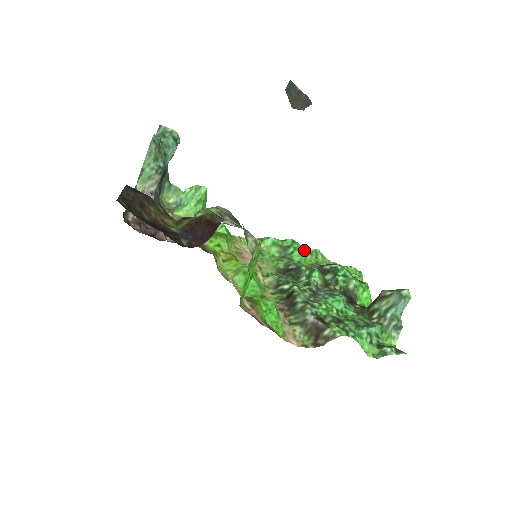
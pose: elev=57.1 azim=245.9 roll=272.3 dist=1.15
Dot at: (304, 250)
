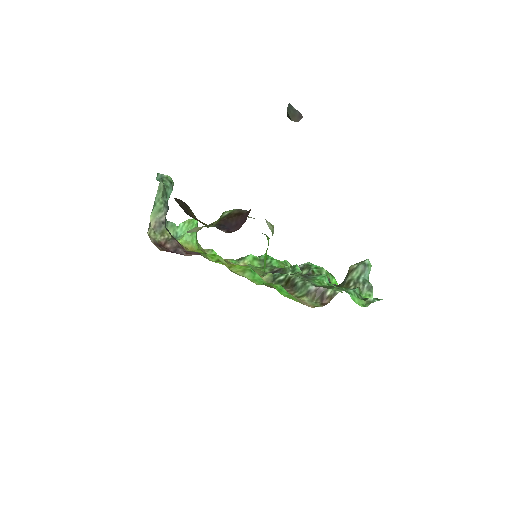
Dot at: (277, 261)
